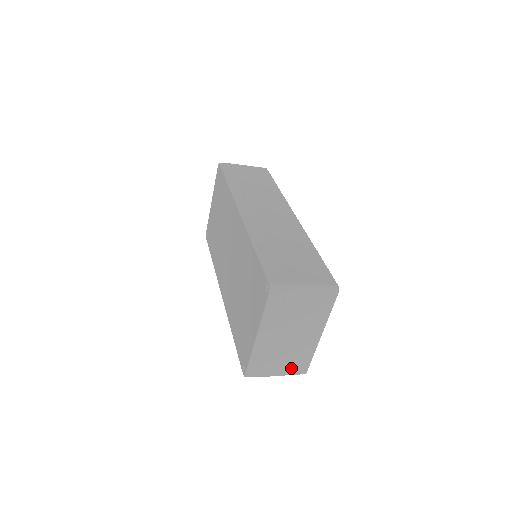
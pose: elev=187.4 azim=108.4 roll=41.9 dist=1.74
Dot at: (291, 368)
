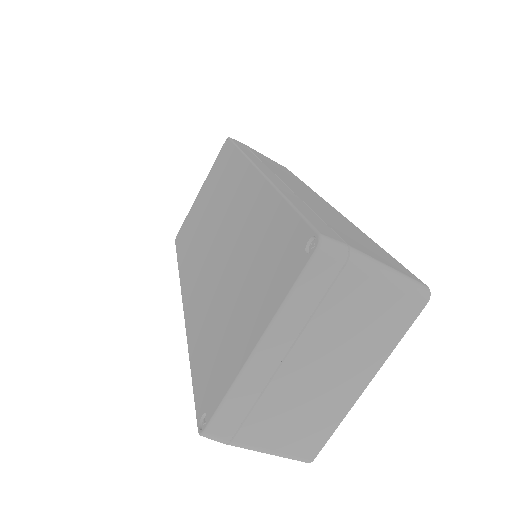
Dot at: (291, 441)
